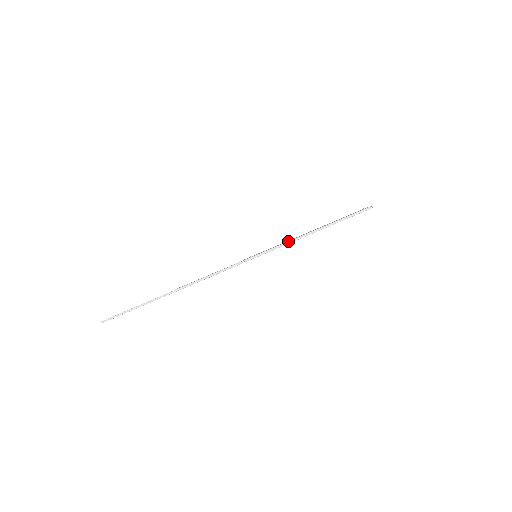
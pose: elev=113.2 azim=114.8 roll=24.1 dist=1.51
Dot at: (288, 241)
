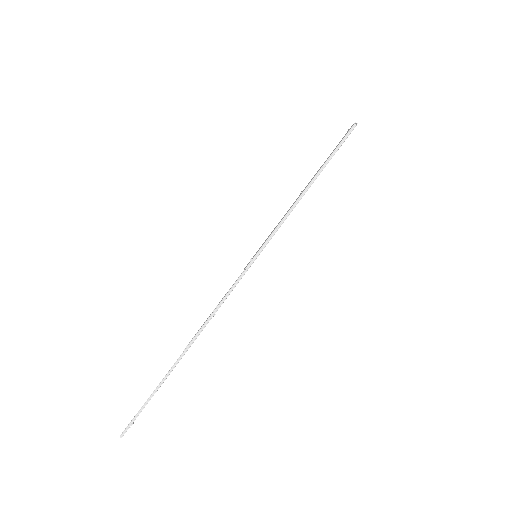
Dot at: (283, 218)
